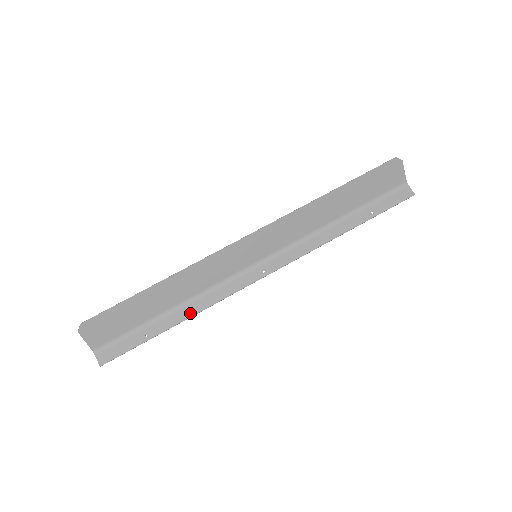
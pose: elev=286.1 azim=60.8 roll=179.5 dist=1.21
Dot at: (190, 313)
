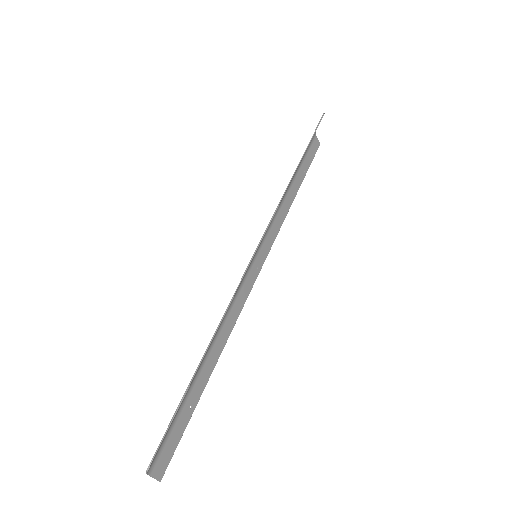
Dot at: (218, 352)
